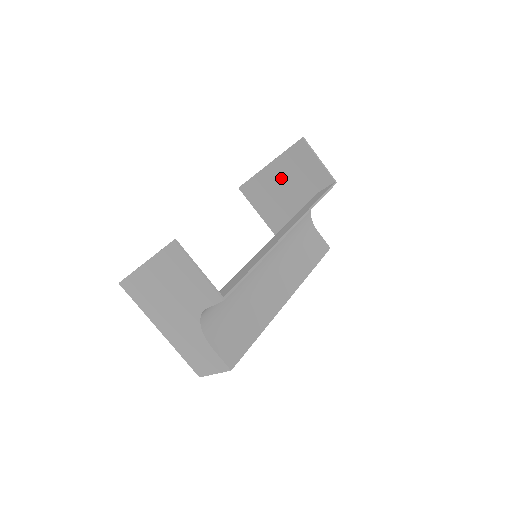
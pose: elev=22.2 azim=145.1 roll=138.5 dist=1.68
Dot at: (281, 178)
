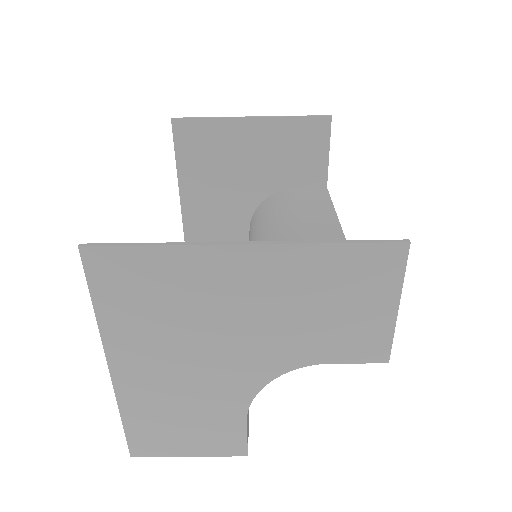
Dot at: (258, 144)
